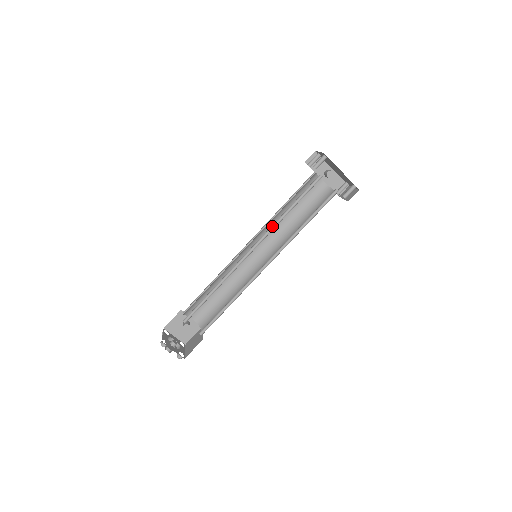
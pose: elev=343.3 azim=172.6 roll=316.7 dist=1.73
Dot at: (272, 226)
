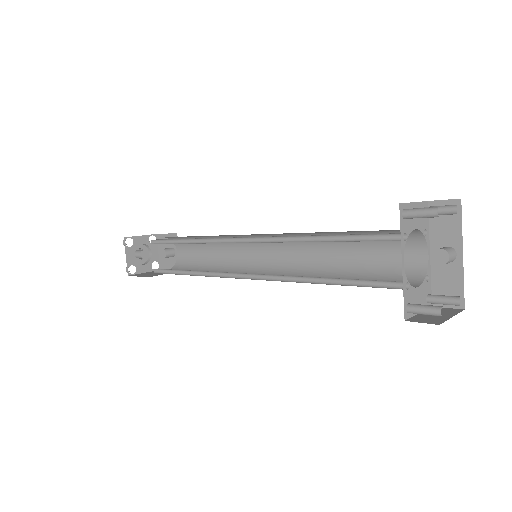
Dot at: (288, 237)
